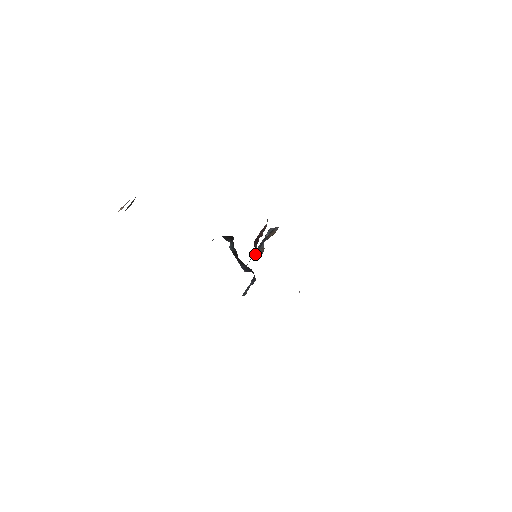
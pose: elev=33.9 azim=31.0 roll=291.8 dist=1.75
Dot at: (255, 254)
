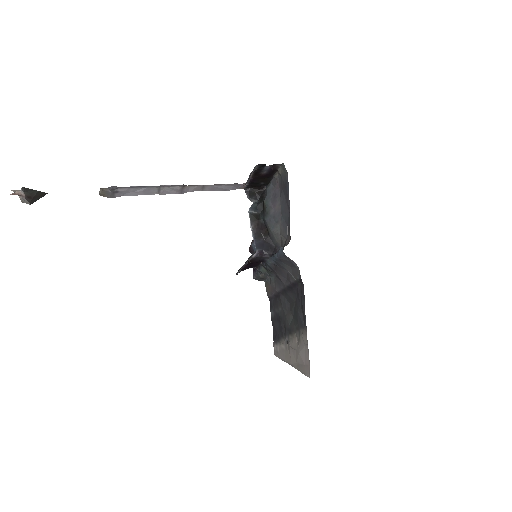
Dot at: occluded
